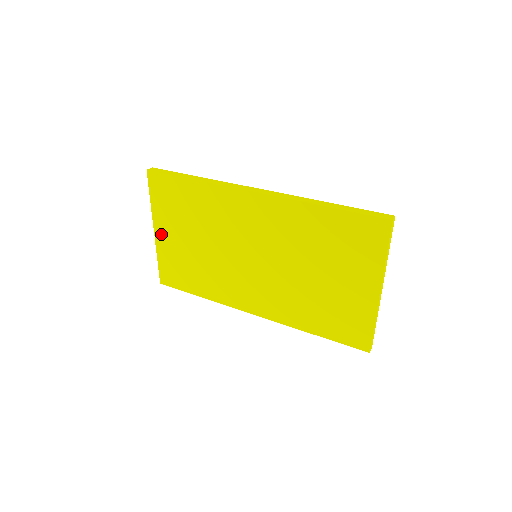
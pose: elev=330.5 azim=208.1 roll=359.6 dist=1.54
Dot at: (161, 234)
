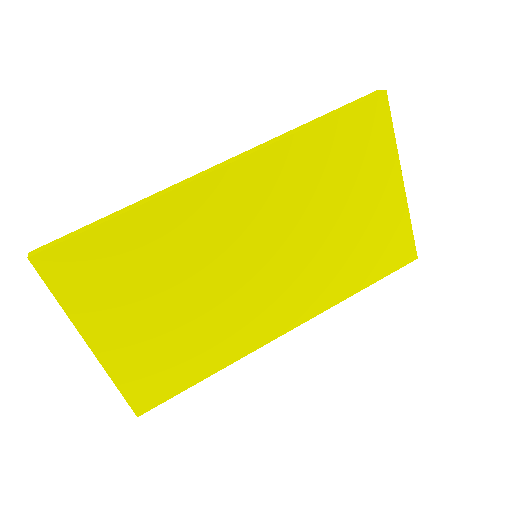
Dot at: (104, 341)
